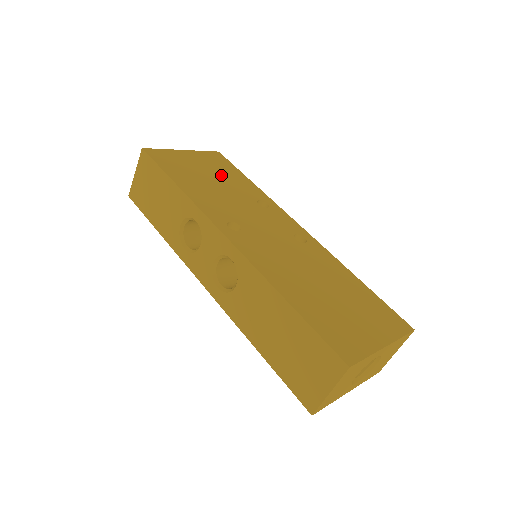
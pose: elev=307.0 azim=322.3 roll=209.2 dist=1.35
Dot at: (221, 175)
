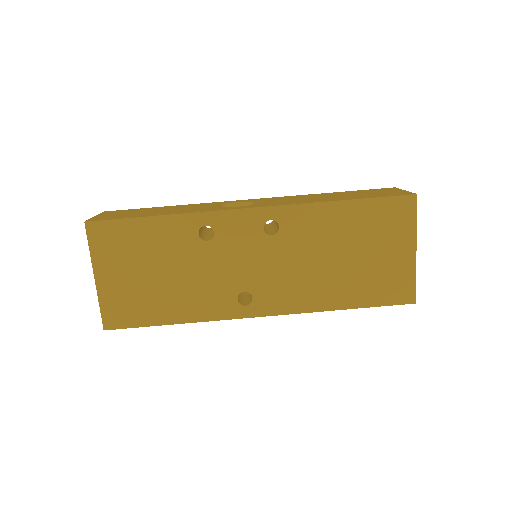
Dot at: (148, 256)
